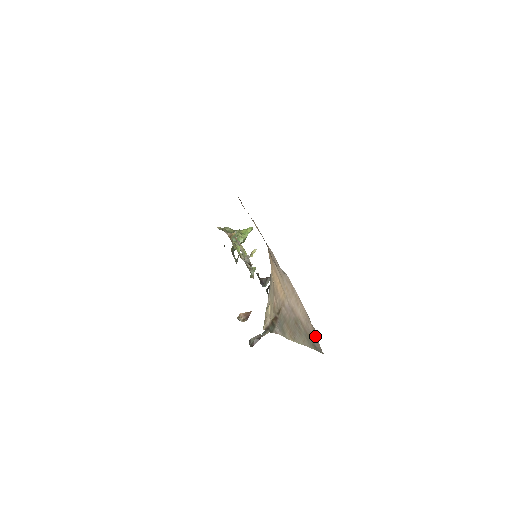
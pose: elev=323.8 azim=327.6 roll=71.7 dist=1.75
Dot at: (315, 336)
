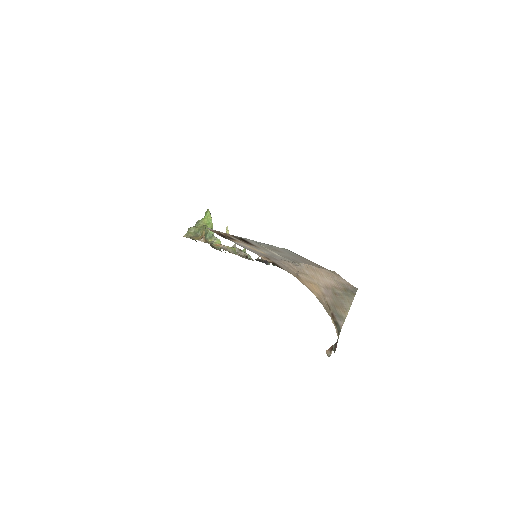
Dot at: (342, 280)
